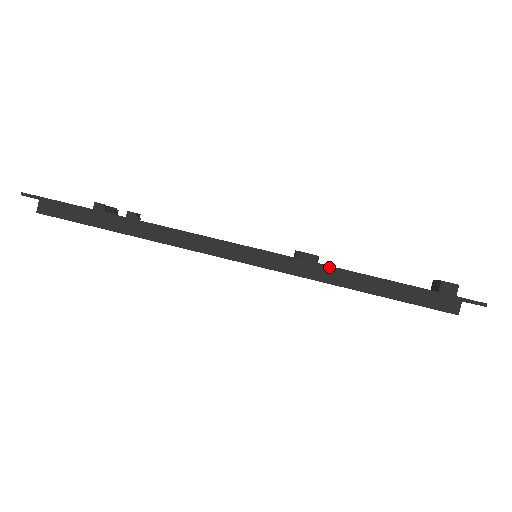
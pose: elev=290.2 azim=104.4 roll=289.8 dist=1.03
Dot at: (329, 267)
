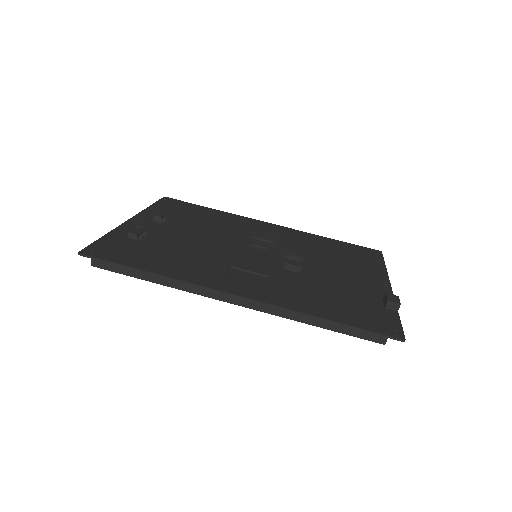
Dot at: (296, 312)
